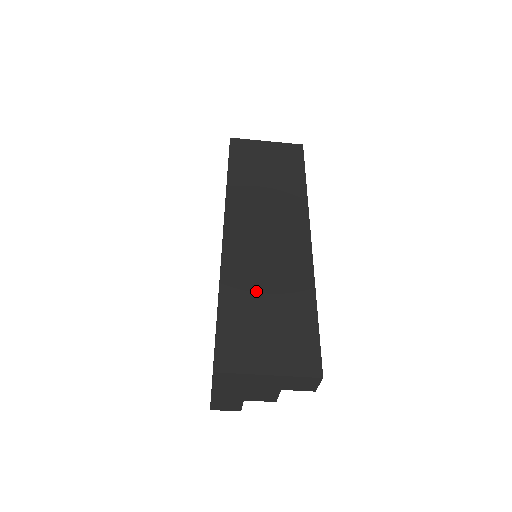
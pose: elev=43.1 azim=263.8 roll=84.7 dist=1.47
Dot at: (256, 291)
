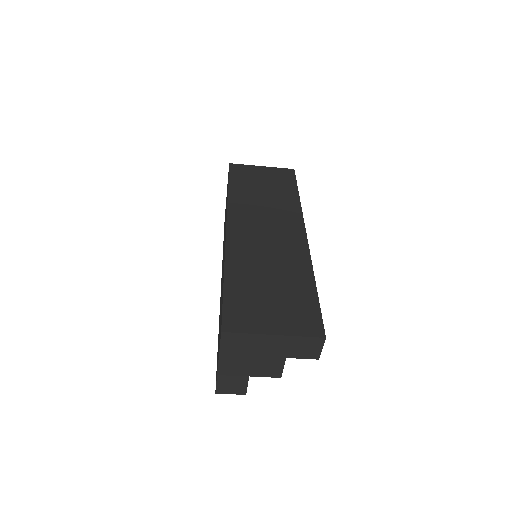
Dot at: (259, 271)
